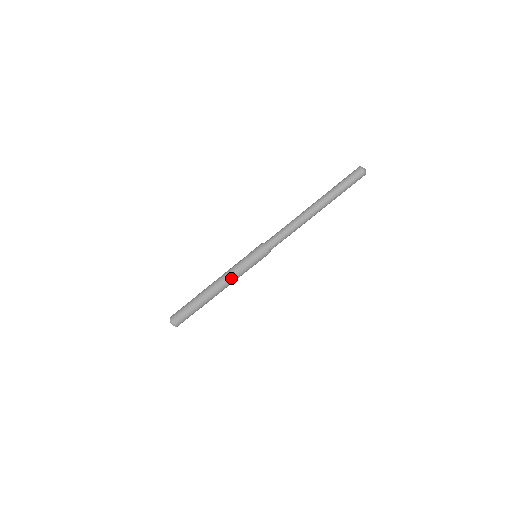
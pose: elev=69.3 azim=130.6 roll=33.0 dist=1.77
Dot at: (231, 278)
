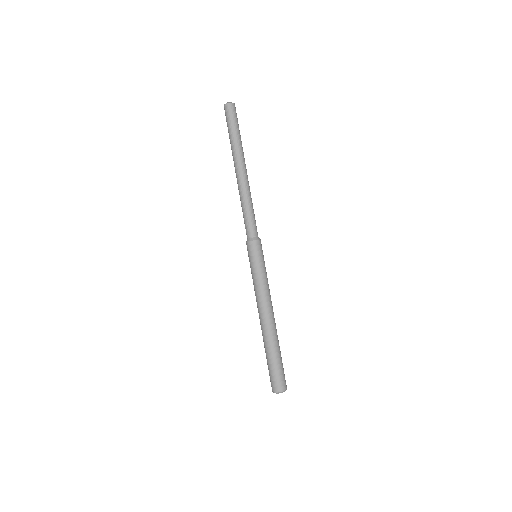
Dot at: (259, 295)
